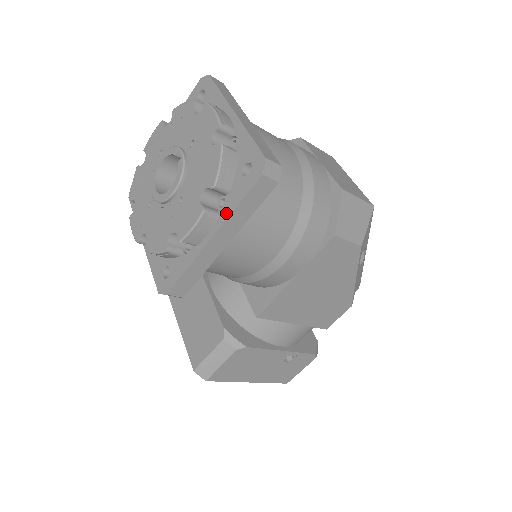
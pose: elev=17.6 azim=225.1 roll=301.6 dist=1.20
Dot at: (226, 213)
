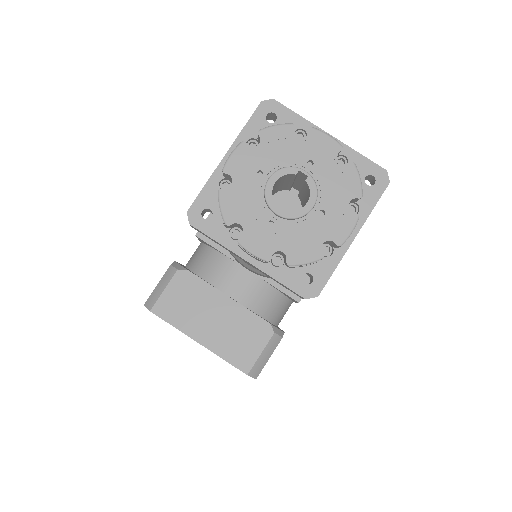
Dot at: (363, 216)
